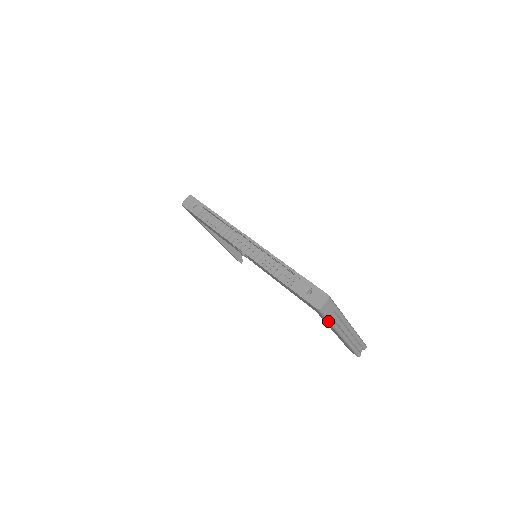
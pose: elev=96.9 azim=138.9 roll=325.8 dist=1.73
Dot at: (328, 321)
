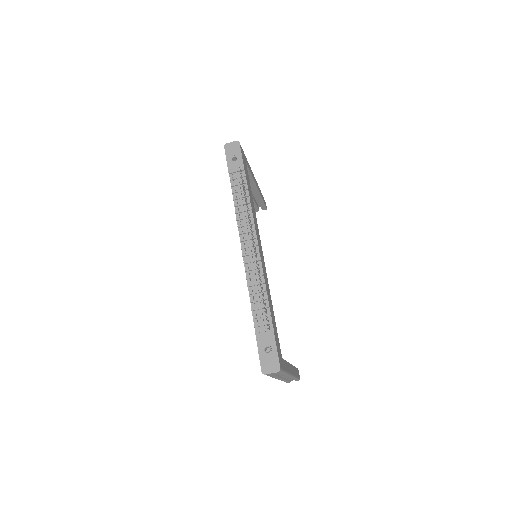
Dot at: occluded
